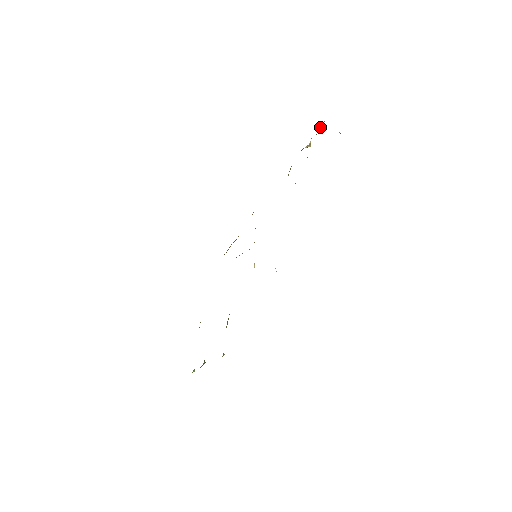
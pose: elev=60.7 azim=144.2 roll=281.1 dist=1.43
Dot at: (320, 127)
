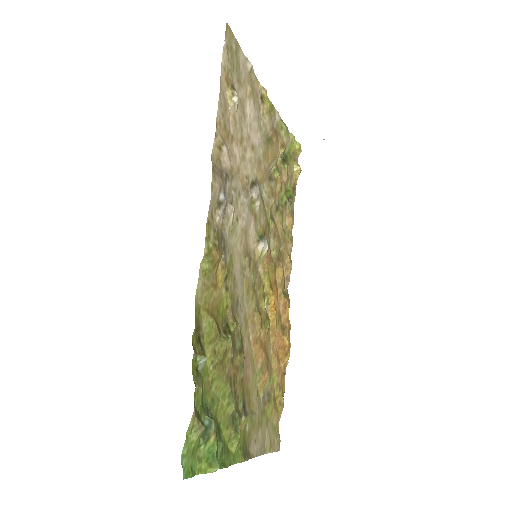
Dot at: (297, 148)
